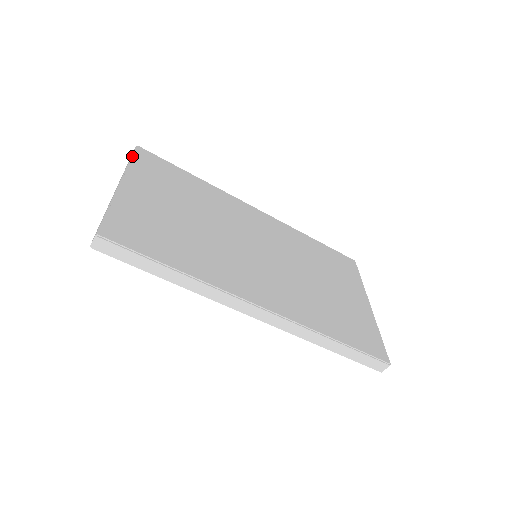
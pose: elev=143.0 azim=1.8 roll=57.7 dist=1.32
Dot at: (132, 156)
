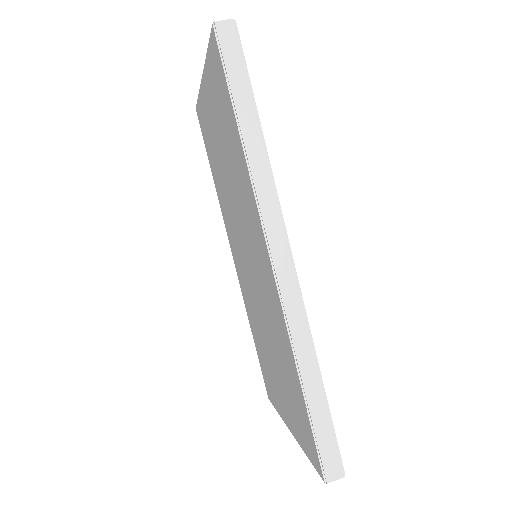
Dot at: occluded
